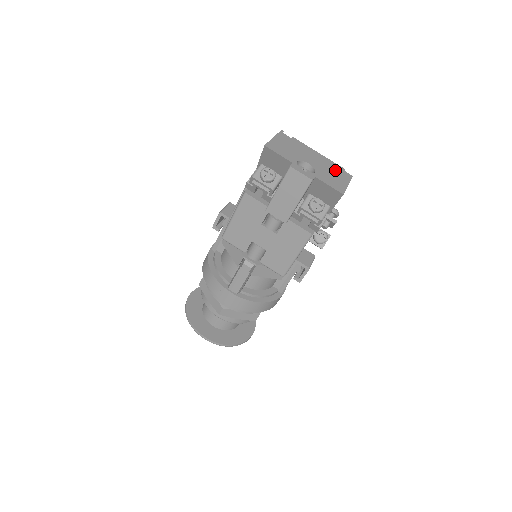
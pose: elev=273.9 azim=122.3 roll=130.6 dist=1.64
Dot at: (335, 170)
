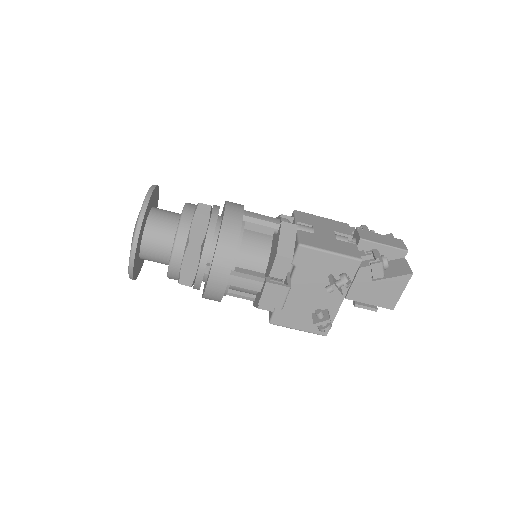
Dot at: occluded
